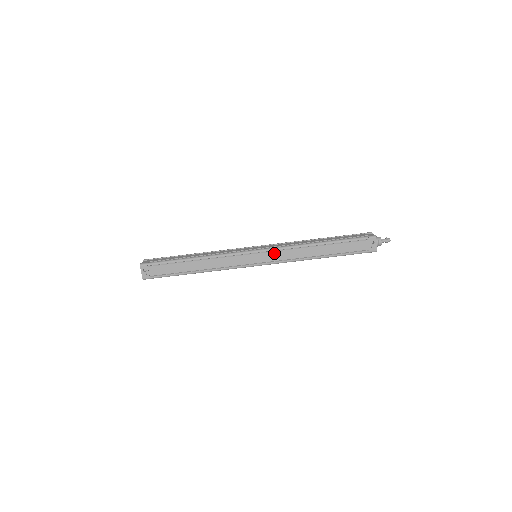
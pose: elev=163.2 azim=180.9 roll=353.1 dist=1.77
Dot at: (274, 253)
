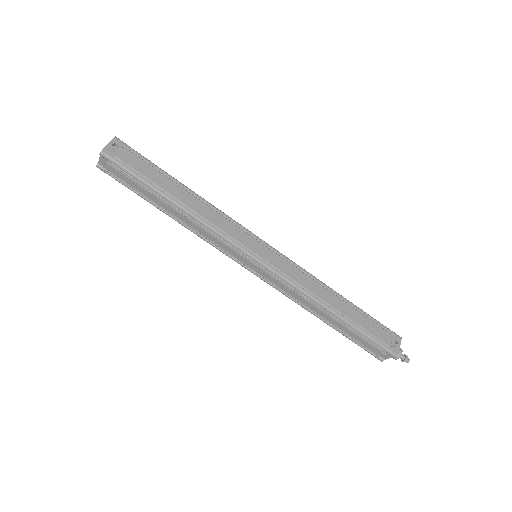
Dot at: (286, 262)
